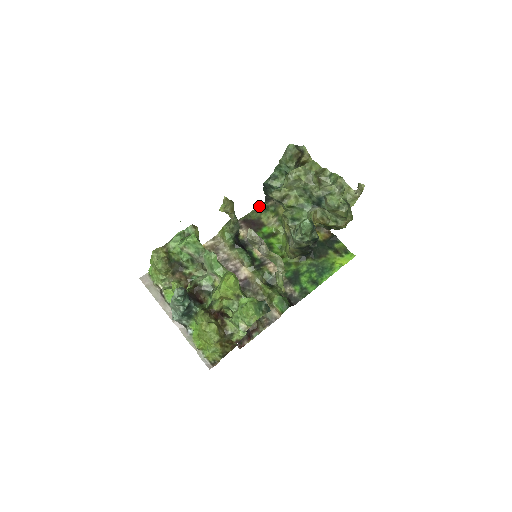
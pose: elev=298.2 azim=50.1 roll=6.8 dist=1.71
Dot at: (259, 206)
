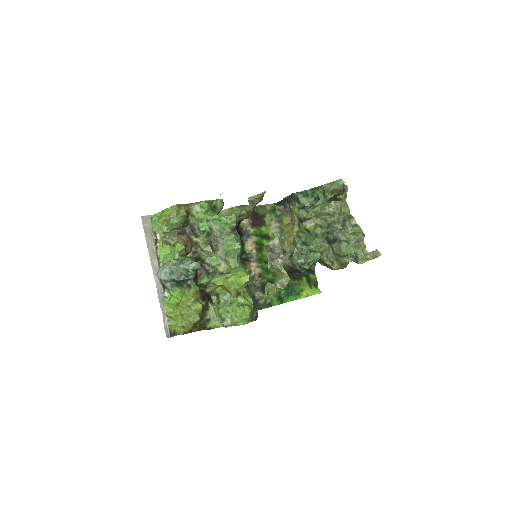
Dot at: (269, 204)
